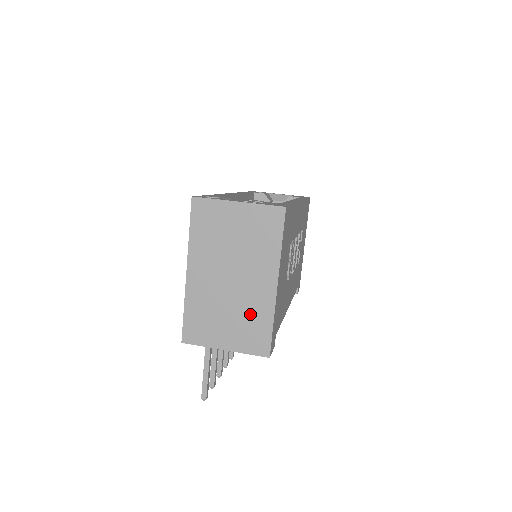
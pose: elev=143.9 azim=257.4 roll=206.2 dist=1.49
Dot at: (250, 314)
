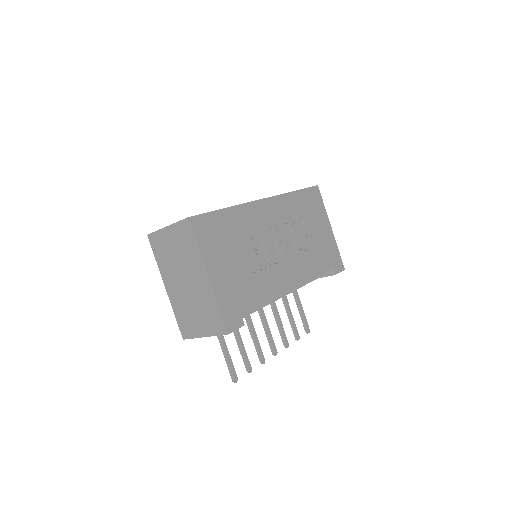
Dot at: (205, 305)
